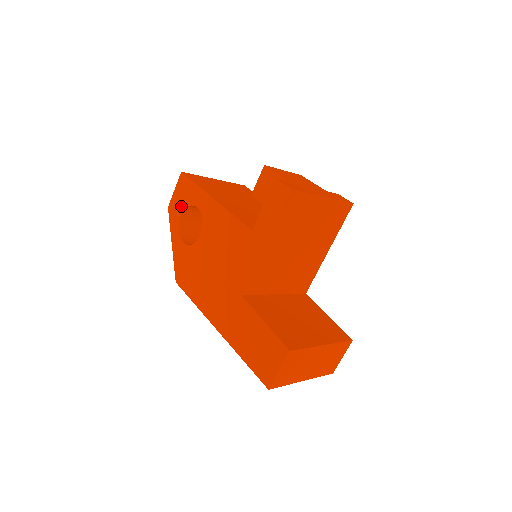
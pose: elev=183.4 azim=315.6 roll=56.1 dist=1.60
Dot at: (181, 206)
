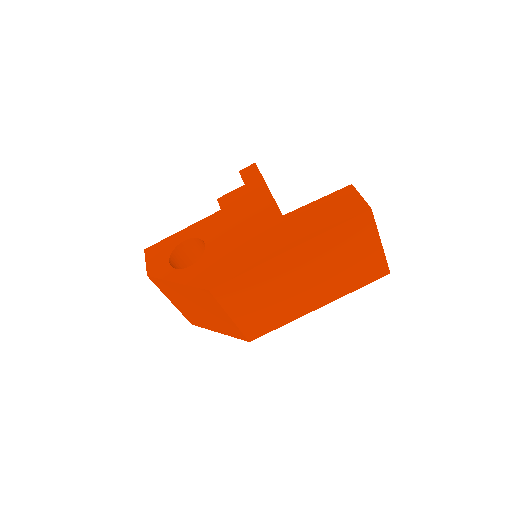
Dot at: (164, 258)
